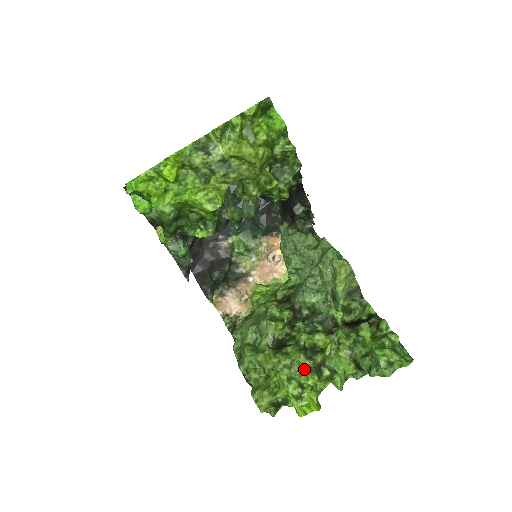
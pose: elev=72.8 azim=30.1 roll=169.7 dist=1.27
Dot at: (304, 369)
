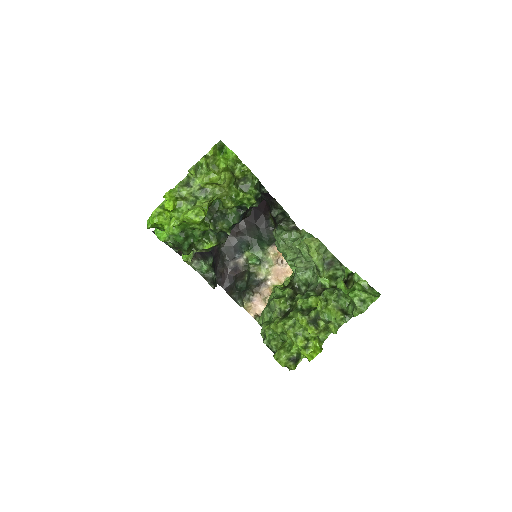
Dot at: (301, 323)
